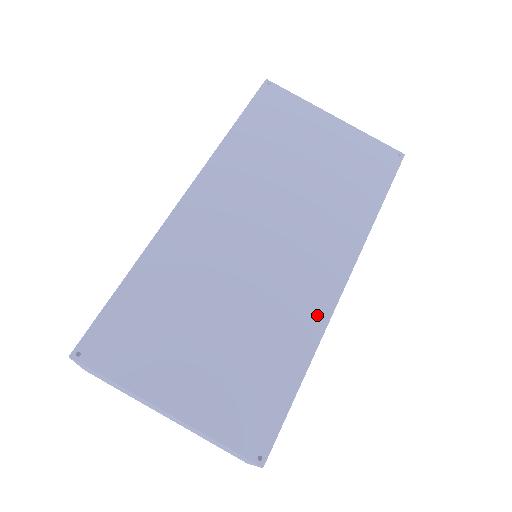
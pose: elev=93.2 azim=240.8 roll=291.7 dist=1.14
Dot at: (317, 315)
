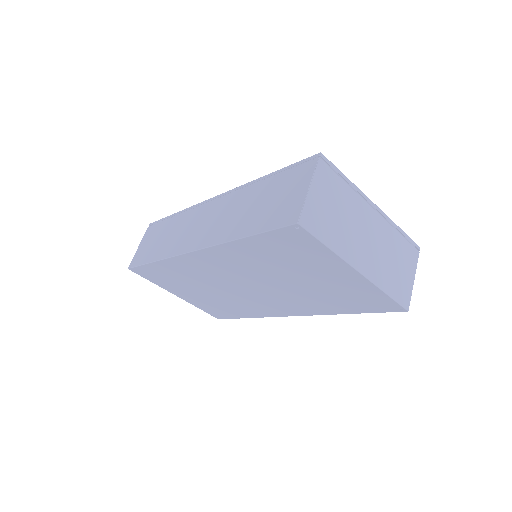
Dot at: (266, 314)
